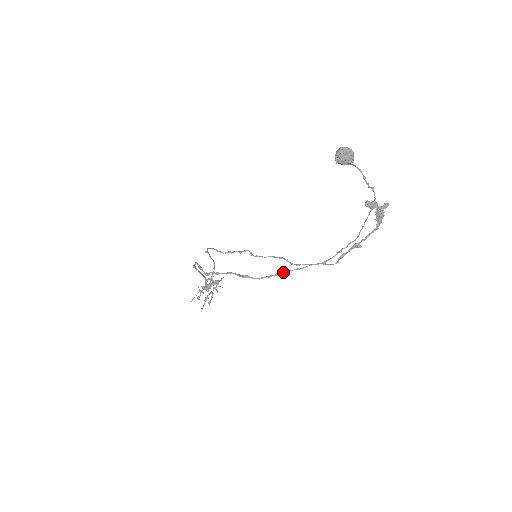
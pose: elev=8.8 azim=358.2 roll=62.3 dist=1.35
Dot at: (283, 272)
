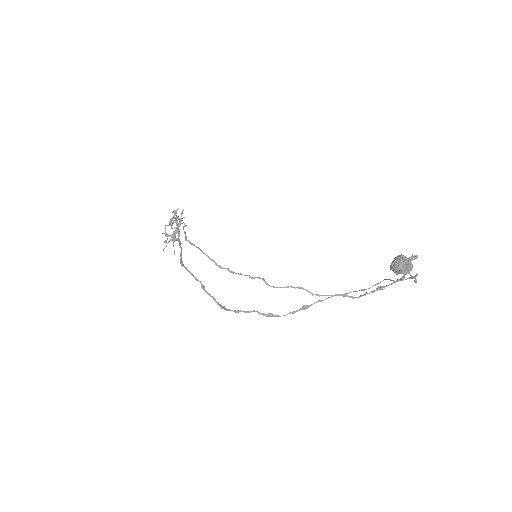
Dot at: (307, 308)
